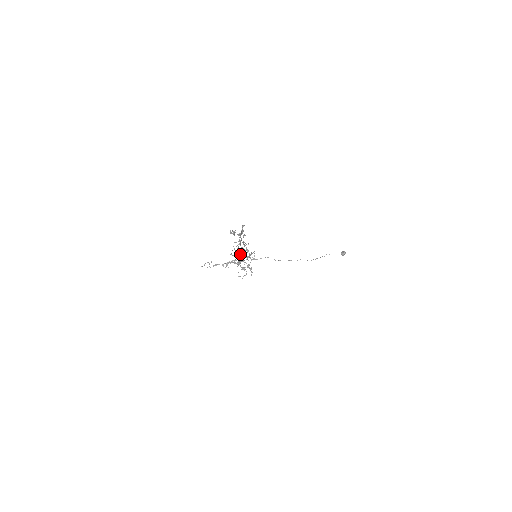
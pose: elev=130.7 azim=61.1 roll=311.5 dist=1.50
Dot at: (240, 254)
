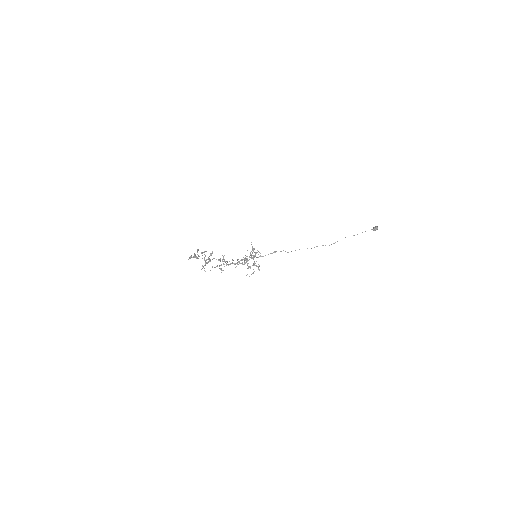
Dot at: (221, 265)
